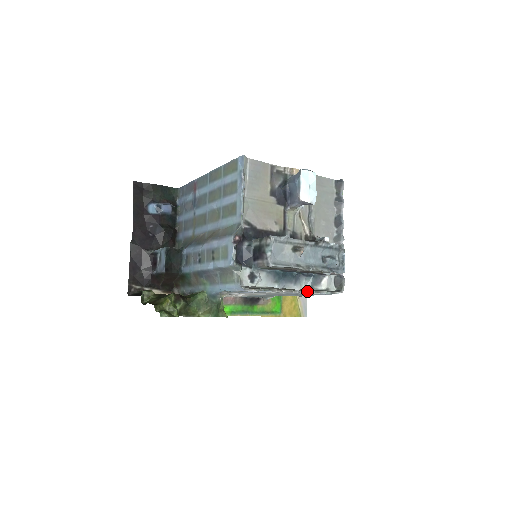
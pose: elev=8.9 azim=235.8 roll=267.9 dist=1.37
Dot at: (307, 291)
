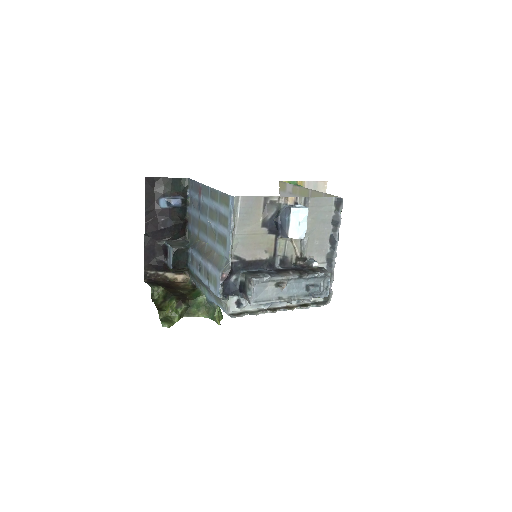
Dot at: (292, 308)
